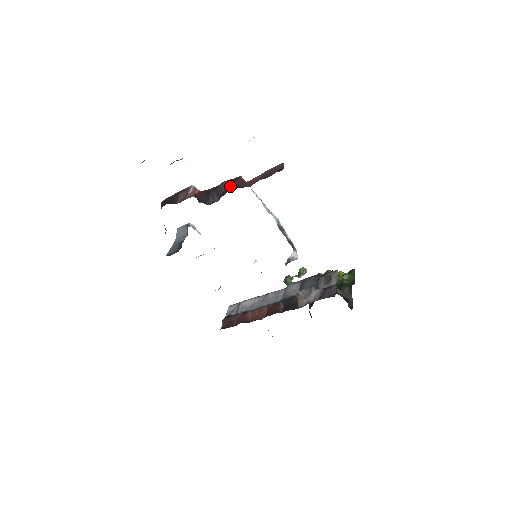
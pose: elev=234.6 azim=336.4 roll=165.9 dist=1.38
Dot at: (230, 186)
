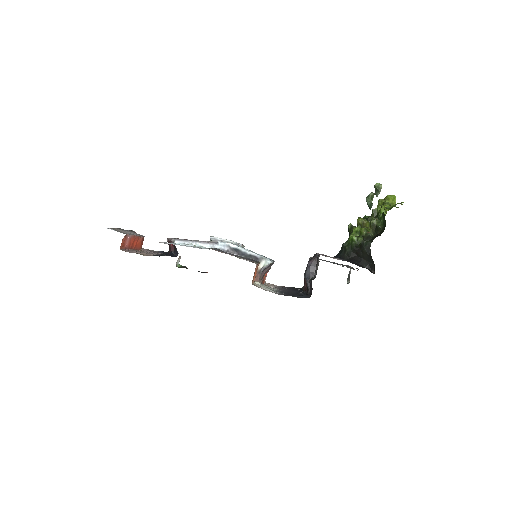
Dot at: occluded
